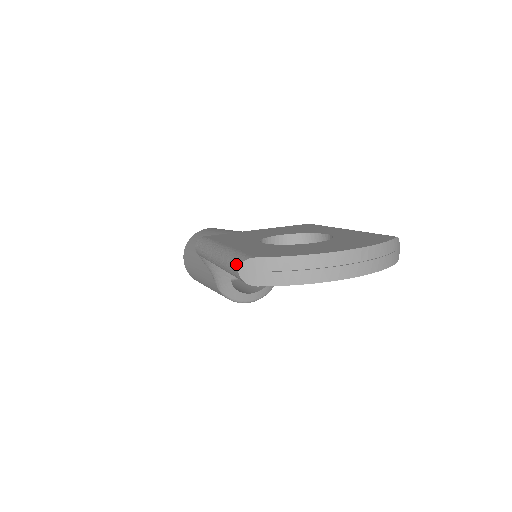
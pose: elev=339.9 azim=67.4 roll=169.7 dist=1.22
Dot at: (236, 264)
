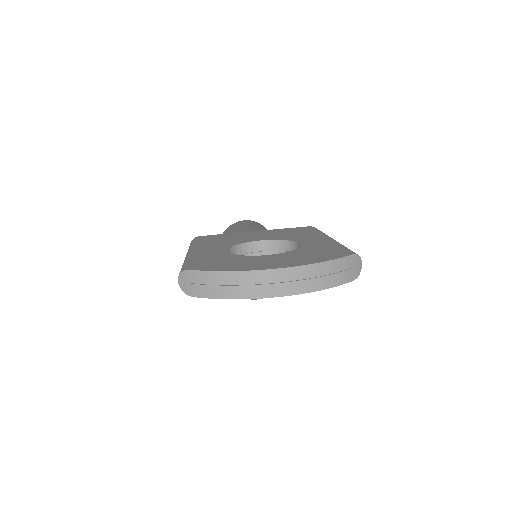
Dot at: (179, 273)
